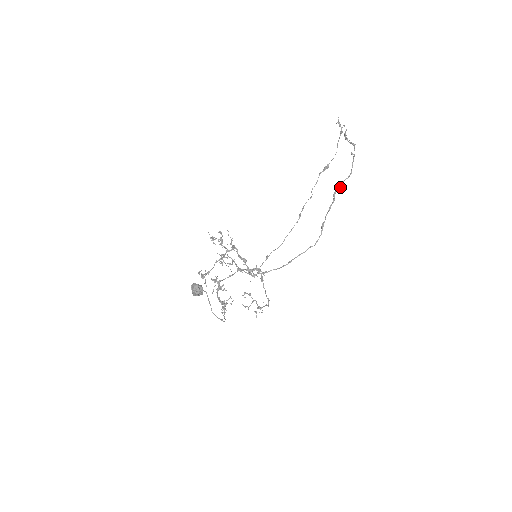
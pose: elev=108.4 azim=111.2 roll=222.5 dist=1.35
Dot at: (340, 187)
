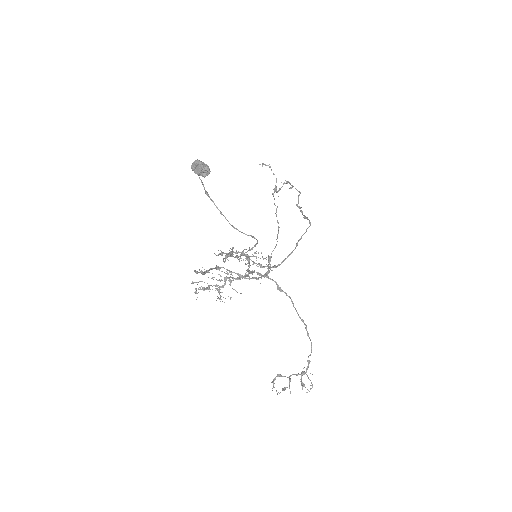
Dot at: (298, 201)
